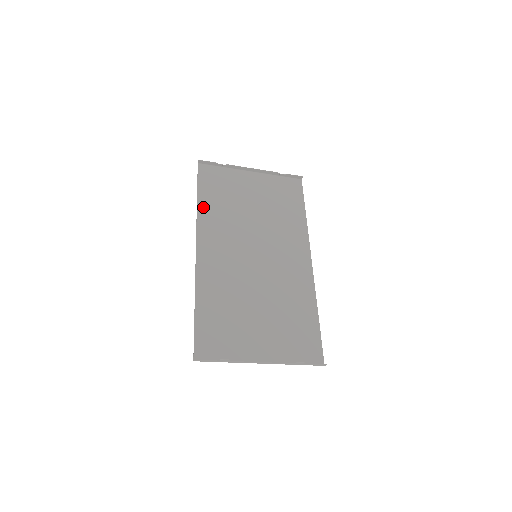
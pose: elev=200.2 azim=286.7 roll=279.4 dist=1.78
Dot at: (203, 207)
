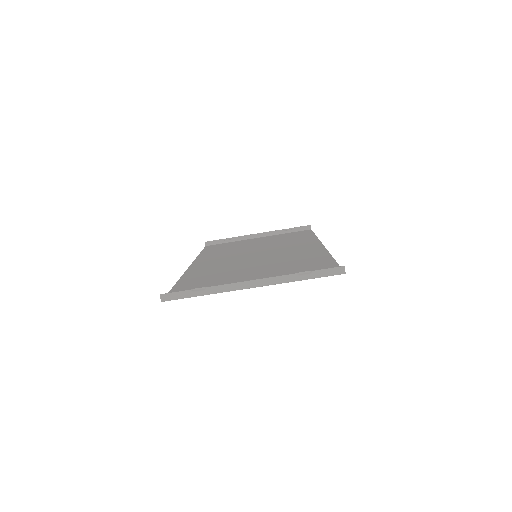
Dot at: occluded
